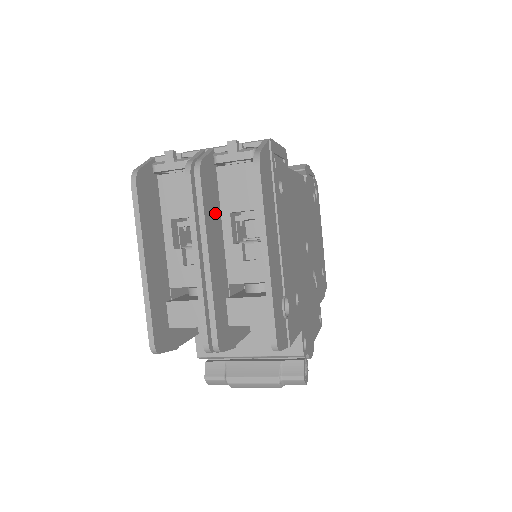
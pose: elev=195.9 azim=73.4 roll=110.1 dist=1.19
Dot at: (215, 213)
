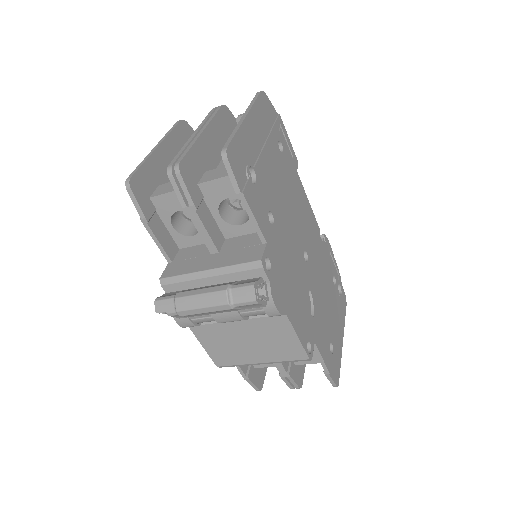
Dot at: (224, 137)
